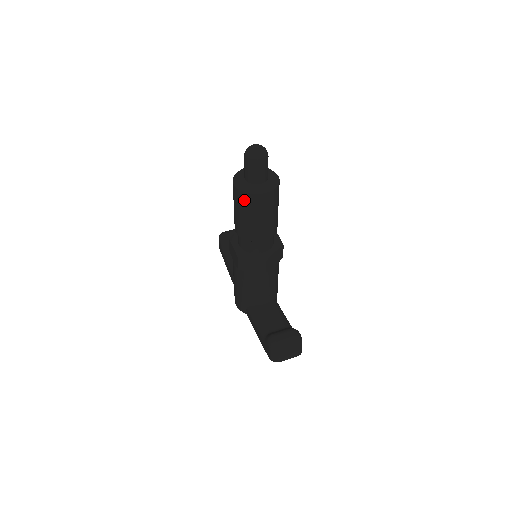
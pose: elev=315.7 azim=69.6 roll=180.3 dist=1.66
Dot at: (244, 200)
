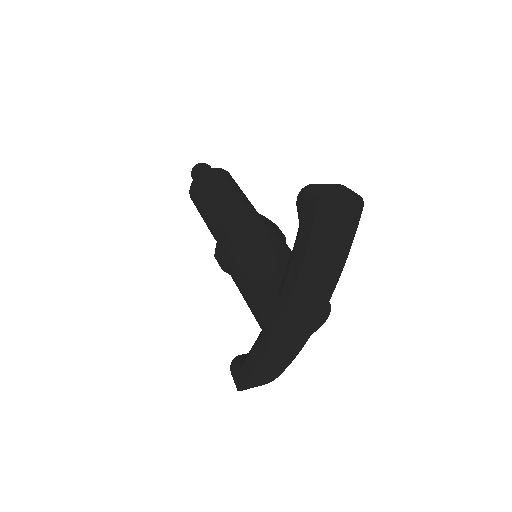
Dot at: (201, 181)
